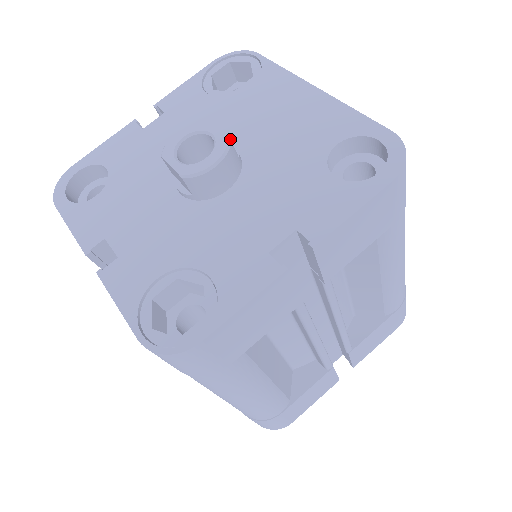
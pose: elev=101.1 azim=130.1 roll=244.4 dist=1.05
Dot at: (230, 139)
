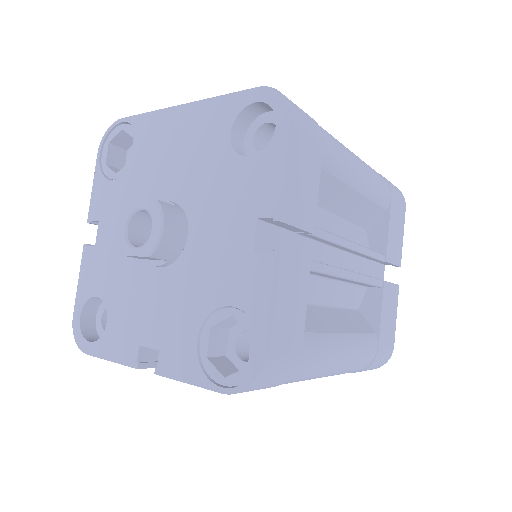
Dot at: (158, 197)
